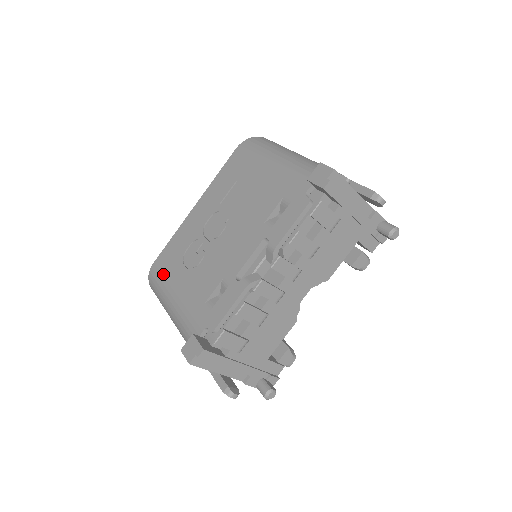
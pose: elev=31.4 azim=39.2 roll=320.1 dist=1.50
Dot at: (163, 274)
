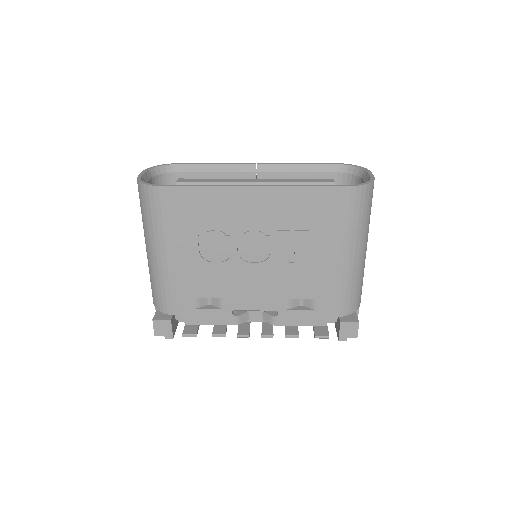
Dot at: (169, 218)
